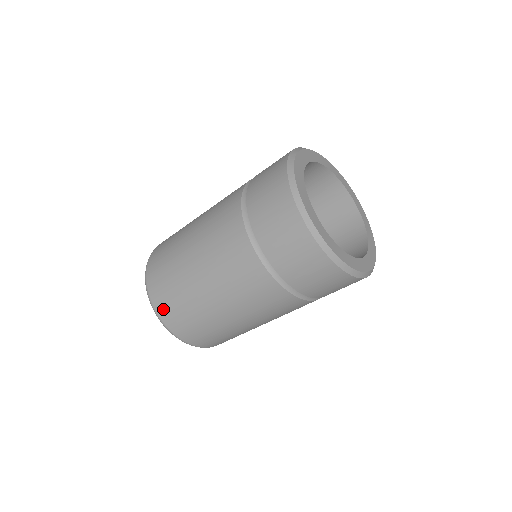
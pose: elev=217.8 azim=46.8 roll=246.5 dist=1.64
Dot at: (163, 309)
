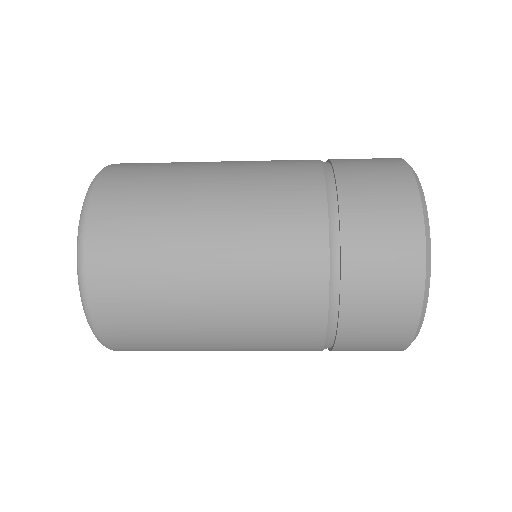
Dot at: (129, 350)
